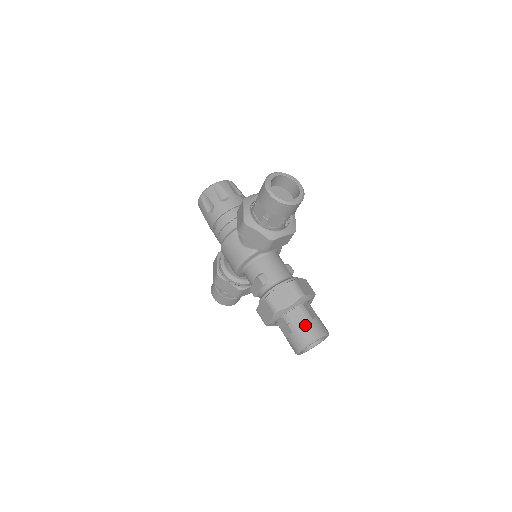
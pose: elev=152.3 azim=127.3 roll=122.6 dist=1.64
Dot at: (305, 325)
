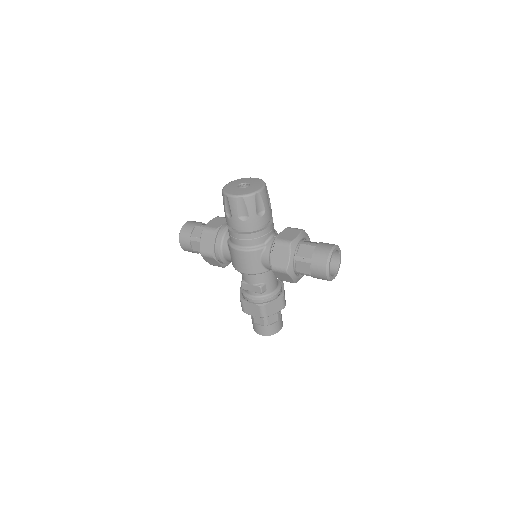
Dot at: (276, 324)
